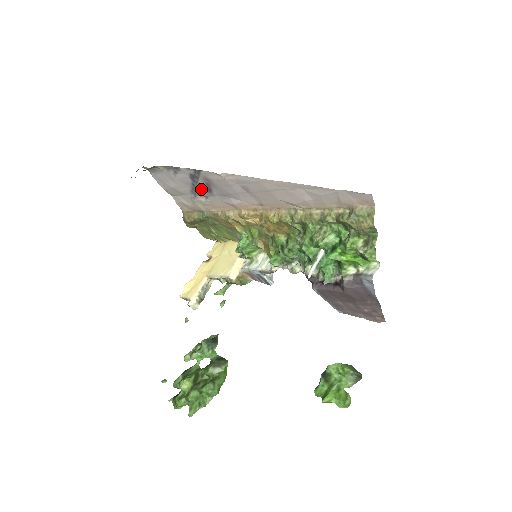
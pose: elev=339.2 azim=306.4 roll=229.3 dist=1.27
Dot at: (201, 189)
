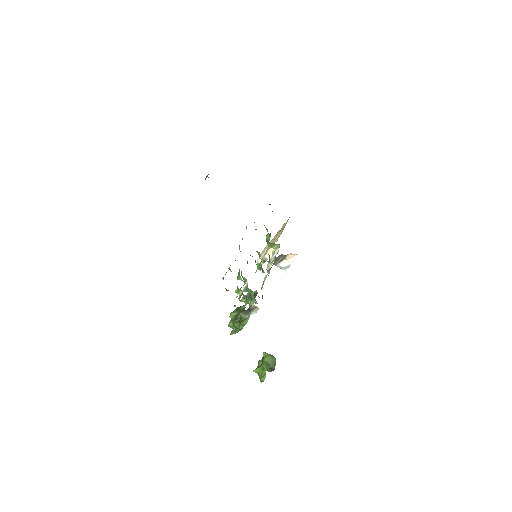
Dot at: occluded
